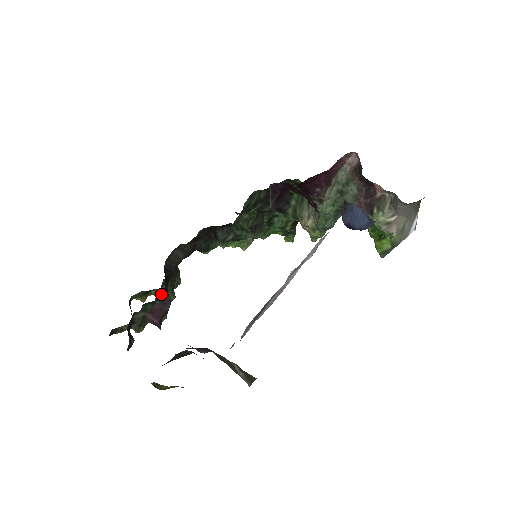
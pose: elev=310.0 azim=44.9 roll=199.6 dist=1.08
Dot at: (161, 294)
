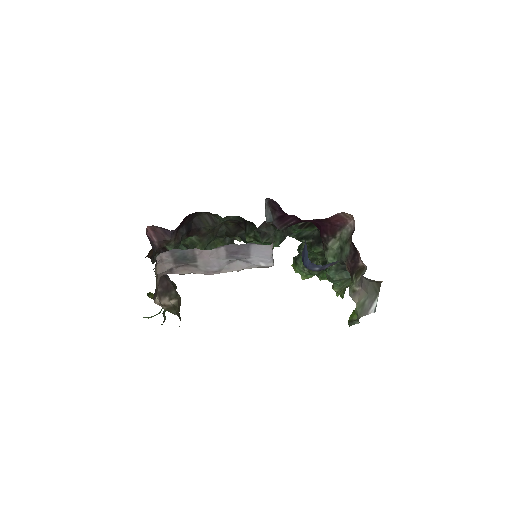
Dot at: (191, 243)
